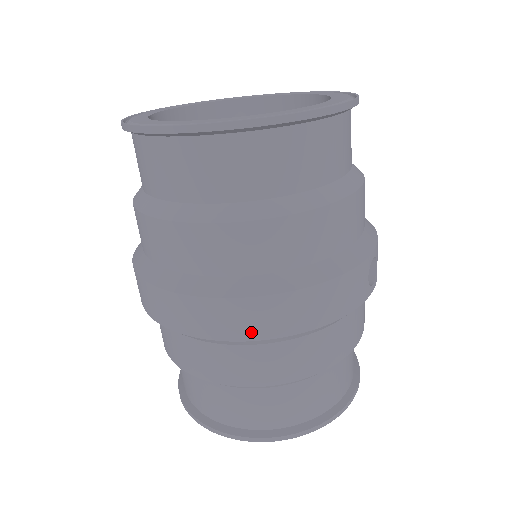
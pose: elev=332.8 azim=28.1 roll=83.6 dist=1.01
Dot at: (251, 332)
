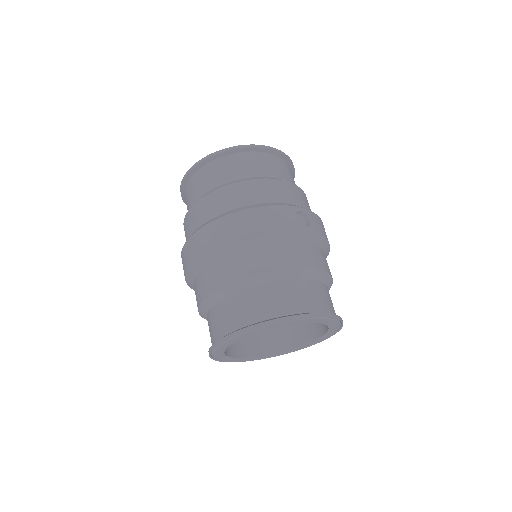
Dot at: (219, 239)
